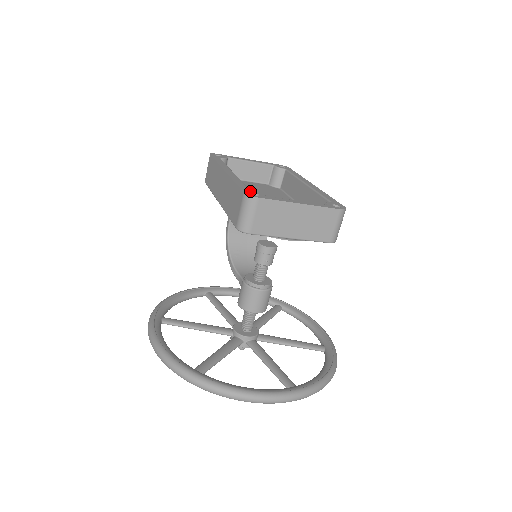
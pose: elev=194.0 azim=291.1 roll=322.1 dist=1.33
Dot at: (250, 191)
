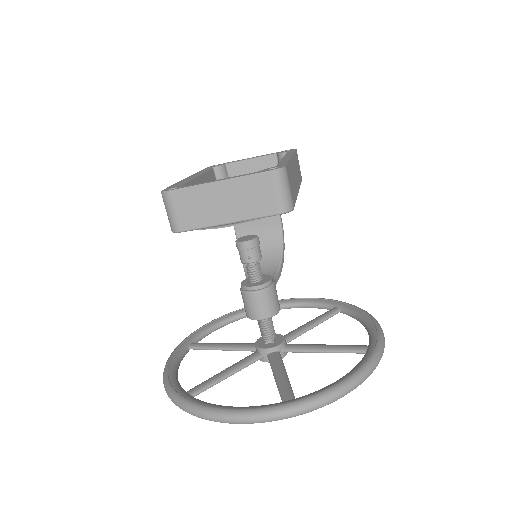
Dot at: (172, 187)
